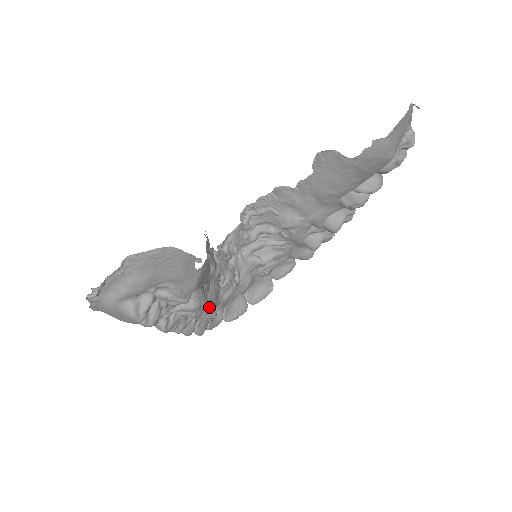
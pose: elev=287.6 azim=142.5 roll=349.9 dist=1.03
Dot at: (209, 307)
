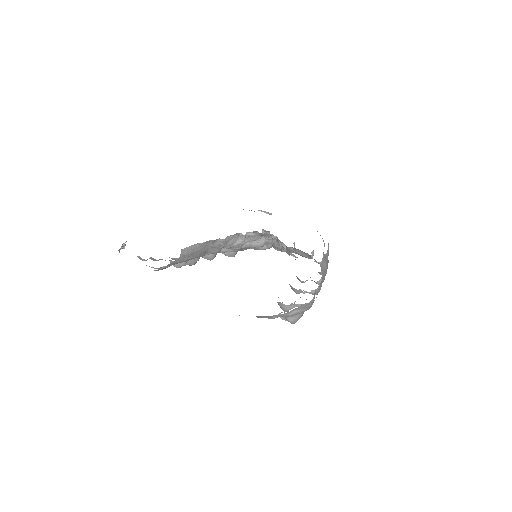
Dot at: (226, 253)
